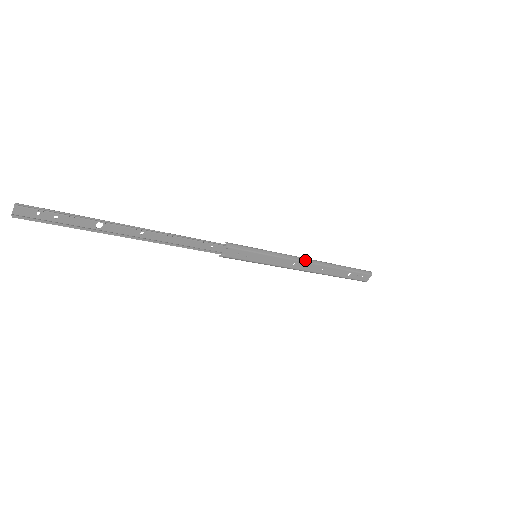
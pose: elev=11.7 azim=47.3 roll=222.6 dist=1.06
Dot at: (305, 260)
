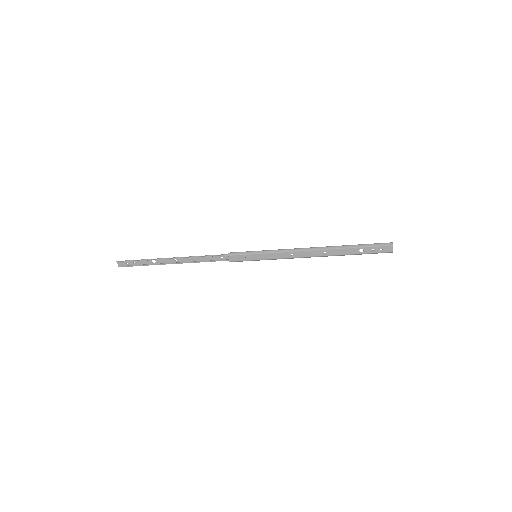
Dot at: (301, 249)
